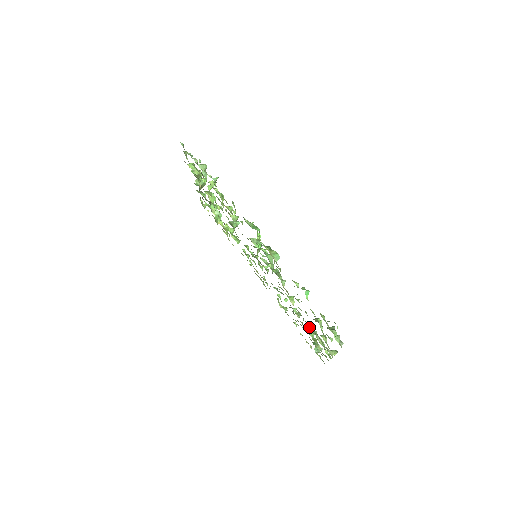
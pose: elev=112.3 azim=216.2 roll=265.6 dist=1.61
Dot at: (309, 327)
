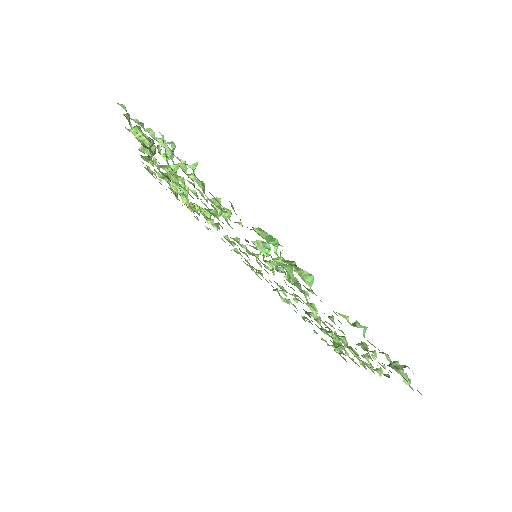
Dot at: (332, 331)
